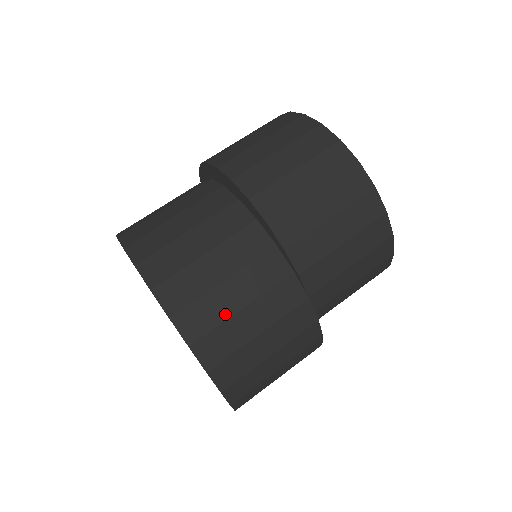
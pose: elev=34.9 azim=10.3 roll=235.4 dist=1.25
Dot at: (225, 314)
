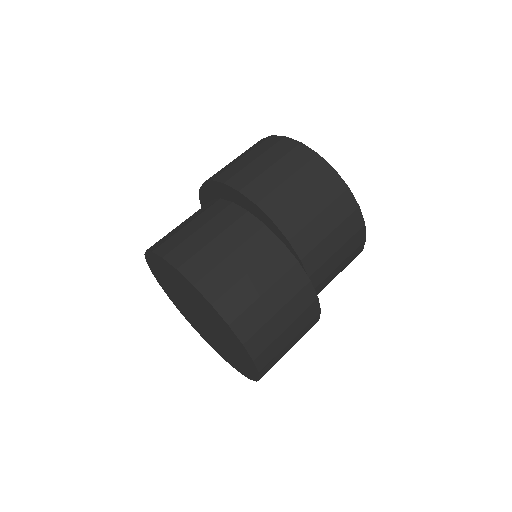
Dot at: (276, 334)
